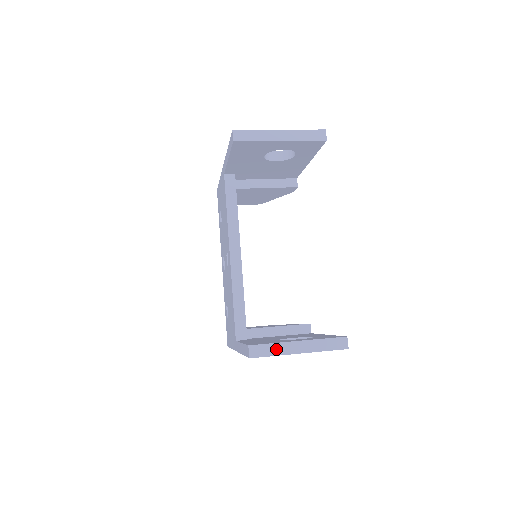
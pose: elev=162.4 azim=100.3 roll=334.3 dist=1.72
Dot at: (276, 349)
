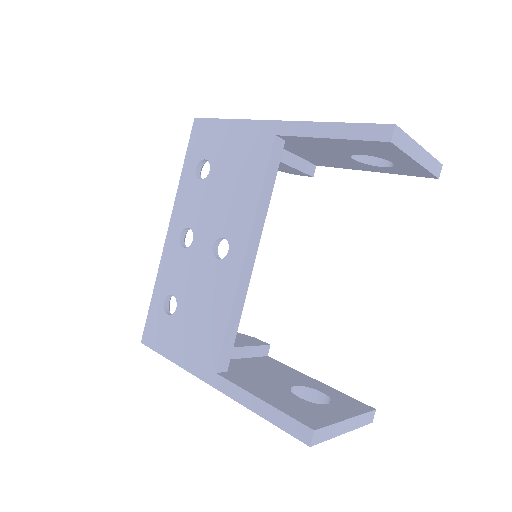
Dot at: (332, 431)
